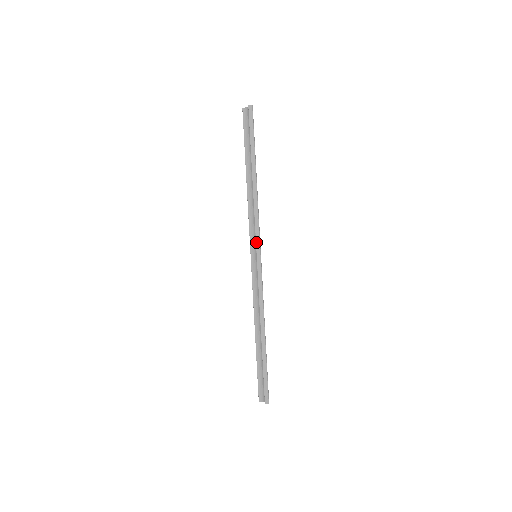
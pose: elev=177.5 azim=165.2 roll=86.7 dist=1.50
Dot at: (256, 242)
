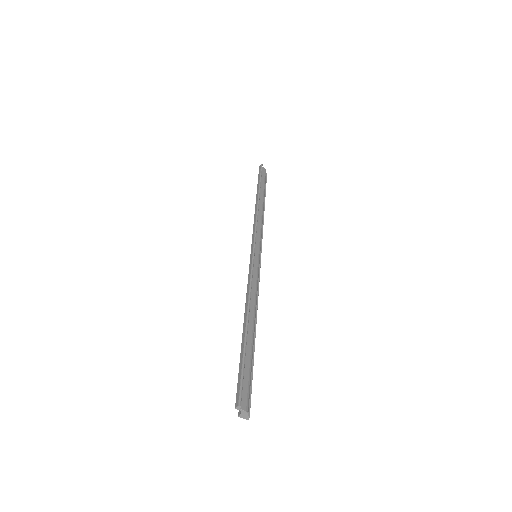
Dot at: (252, 241)
